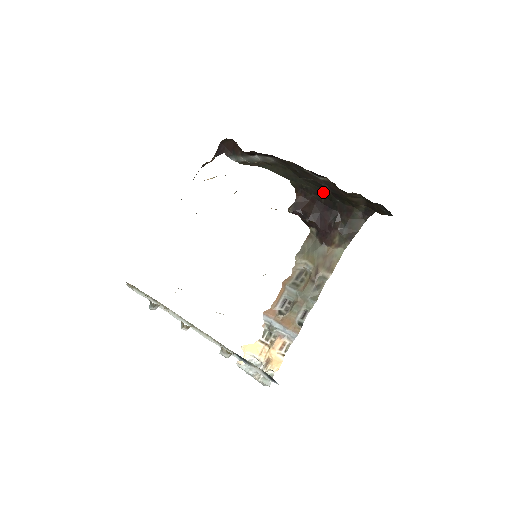
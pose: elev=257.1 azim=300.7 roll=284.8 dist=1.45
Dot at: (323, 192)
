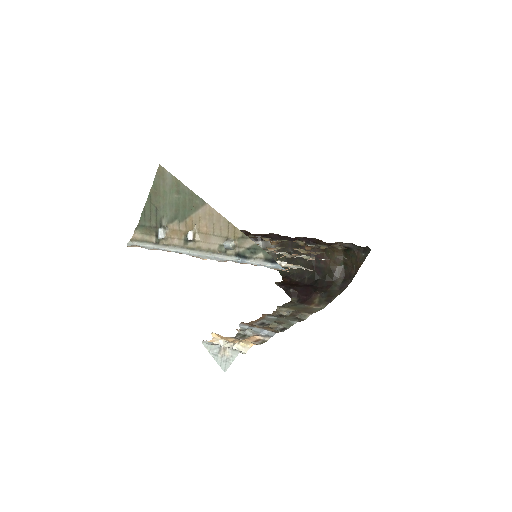
Dot at: (308, 273)
